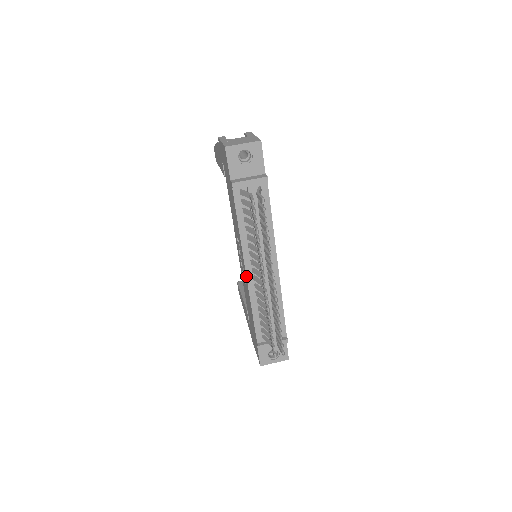
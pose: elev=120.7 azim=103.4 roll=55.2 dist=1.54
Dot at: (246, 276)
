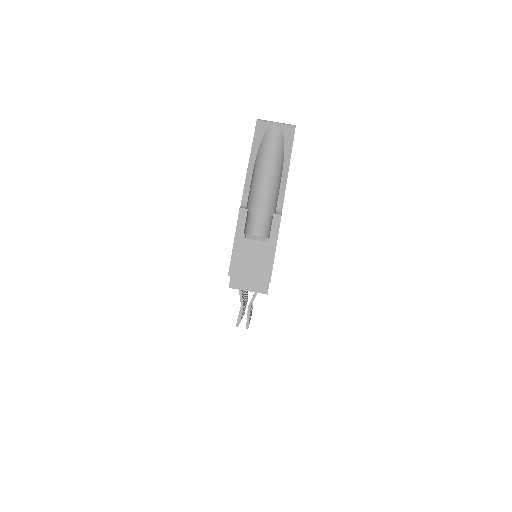
Dot at: occluded
